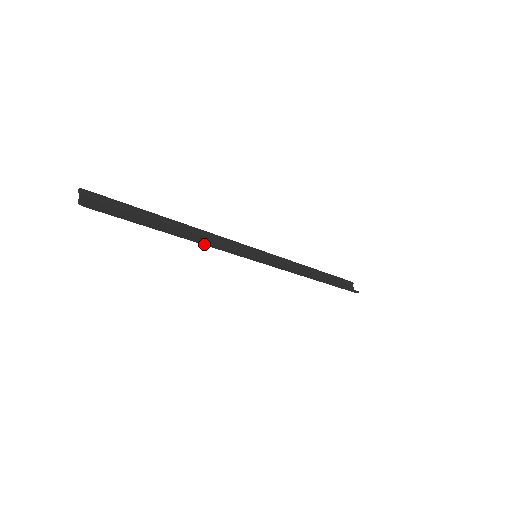
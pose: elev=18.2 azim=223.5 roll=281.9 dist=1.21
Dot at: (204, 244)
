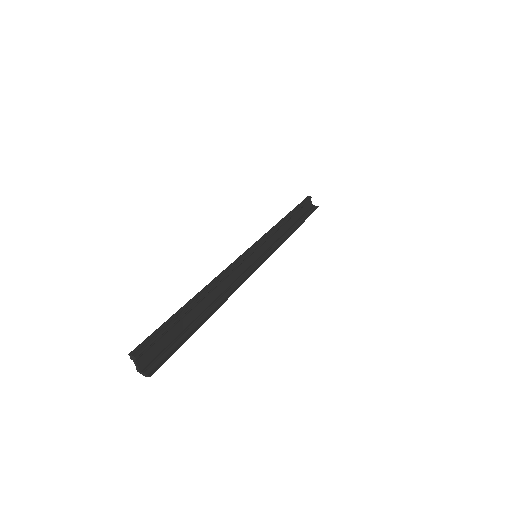
Dot at: (228, 296)
